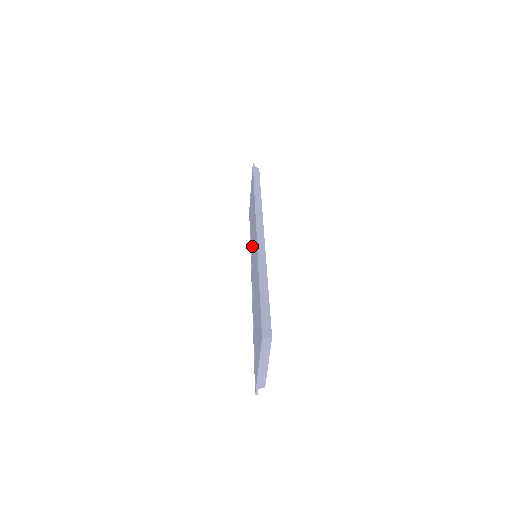
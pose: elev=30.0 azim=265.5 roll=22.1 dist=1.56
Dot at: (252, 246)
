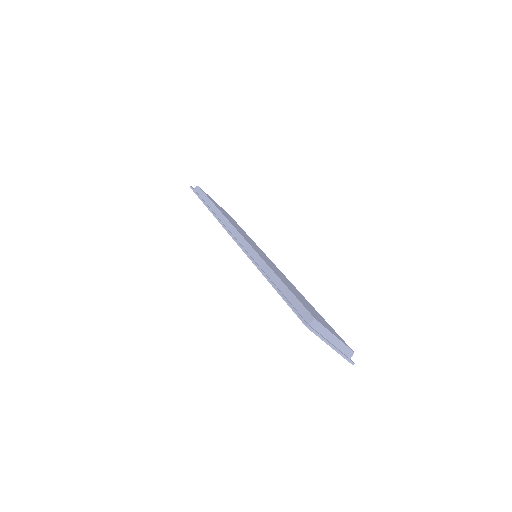
Dot at: occluded
